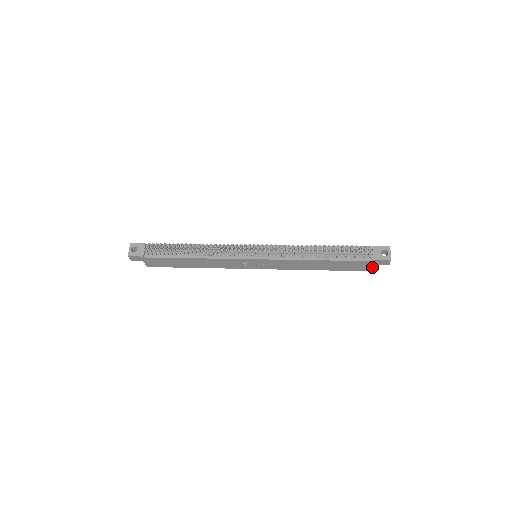
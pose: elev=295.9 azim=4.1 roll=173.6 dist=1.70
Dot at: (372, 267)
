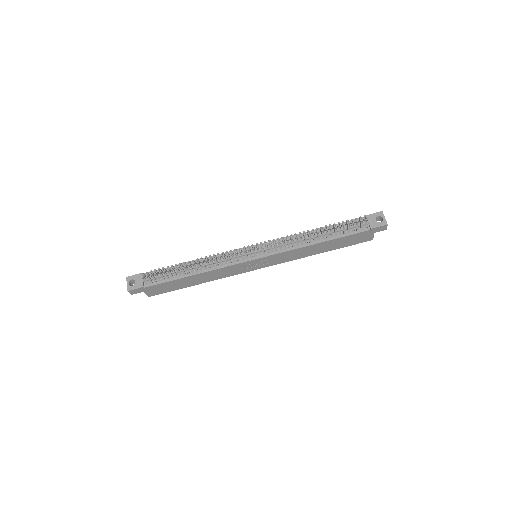
Dot at: (370, 236)
